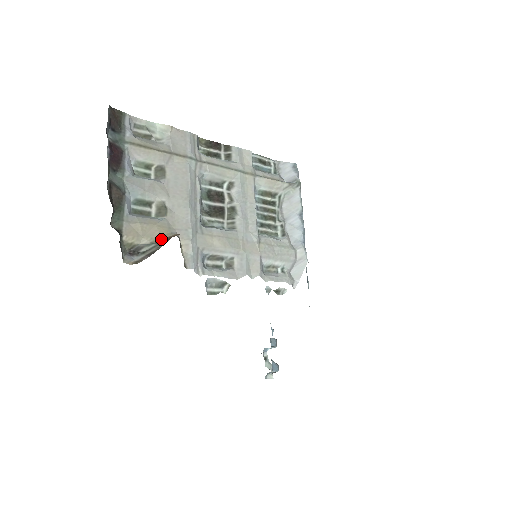
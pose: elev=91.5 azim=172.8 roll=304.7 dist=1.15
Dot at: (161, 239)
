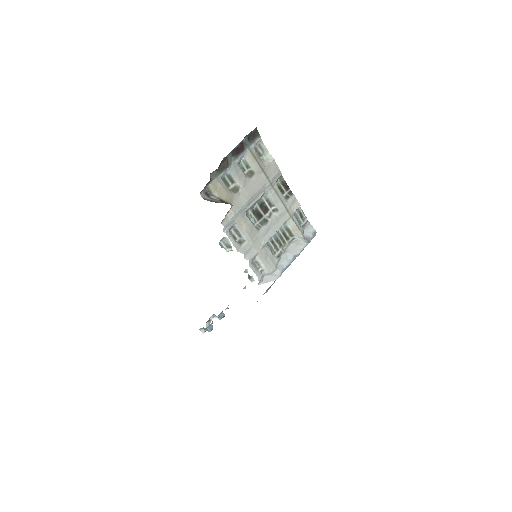
Dot at: (224, 200)
